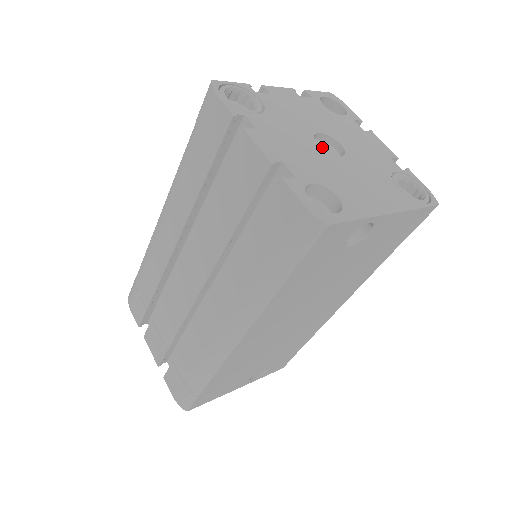
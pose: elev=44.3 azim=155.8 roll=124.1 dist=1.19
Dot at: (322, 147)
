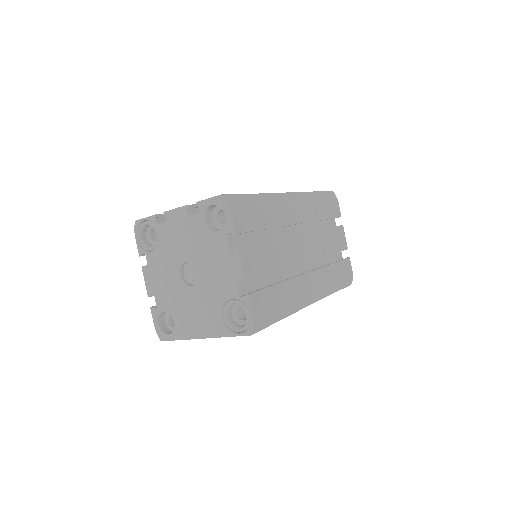
Dot at: (191, 269)
